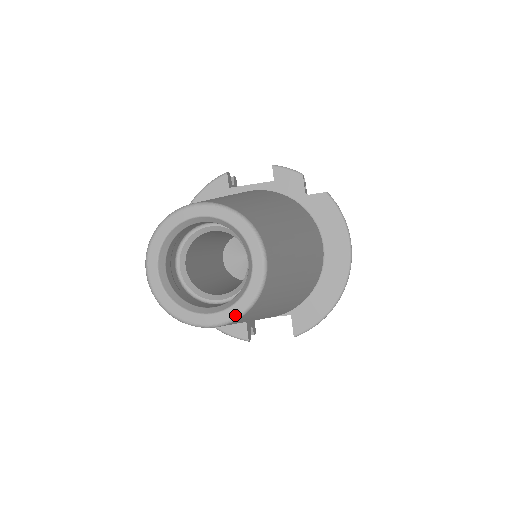
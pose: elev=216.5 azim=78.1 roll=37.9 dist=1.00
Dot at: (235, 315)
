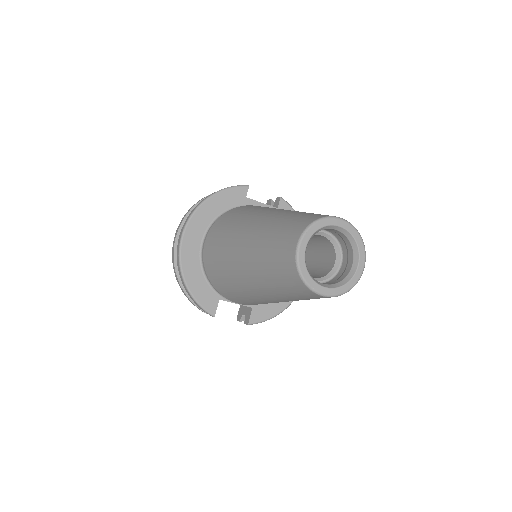
Dot at: (338, 293)
